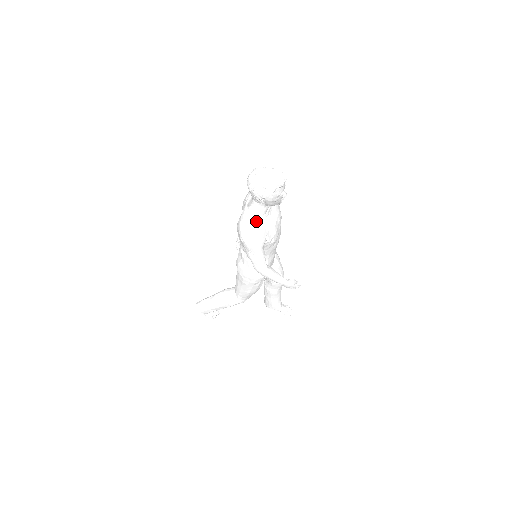
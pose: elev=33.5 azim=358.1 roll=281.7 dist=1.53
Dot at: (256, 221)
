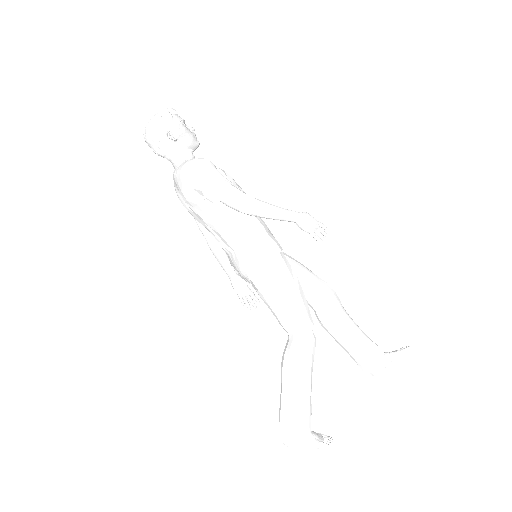
Dot at: occluded
